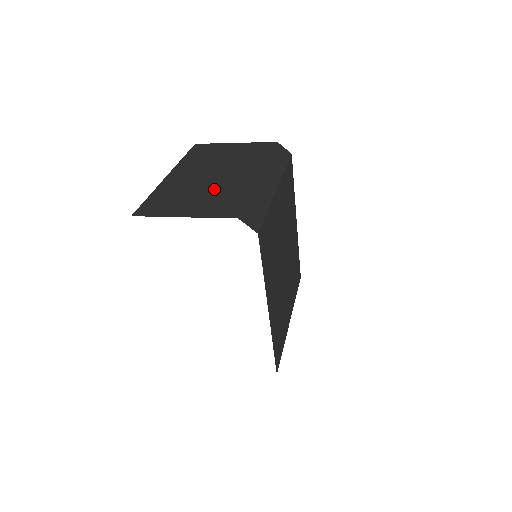
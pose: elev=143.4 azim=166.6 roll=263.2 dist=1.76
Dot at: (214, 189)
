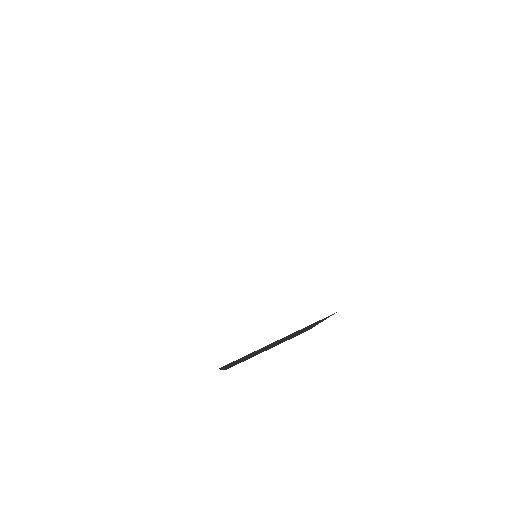
Dot at: occluded
